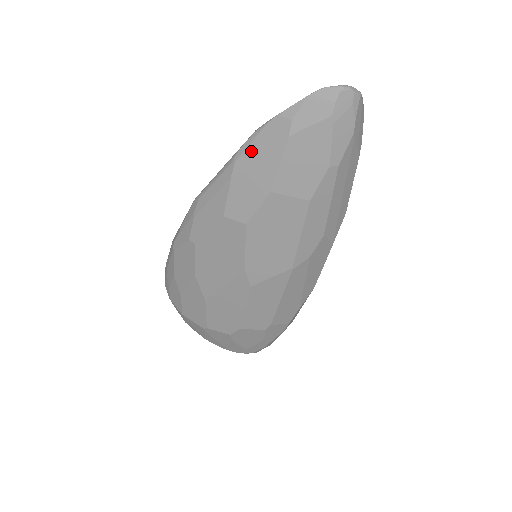
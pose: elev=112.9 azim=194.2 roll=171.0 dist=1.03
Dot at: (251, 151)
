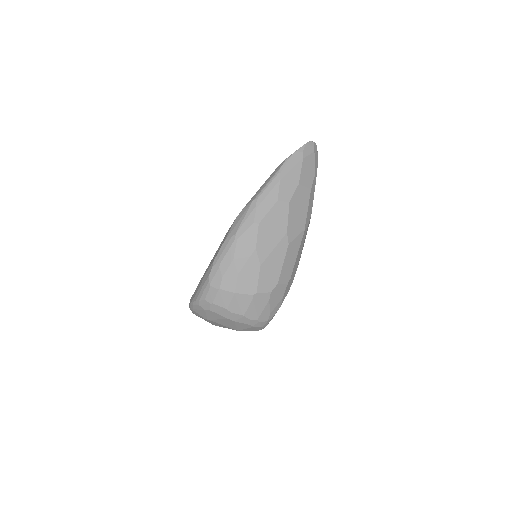
Dot at: (287, 167)
